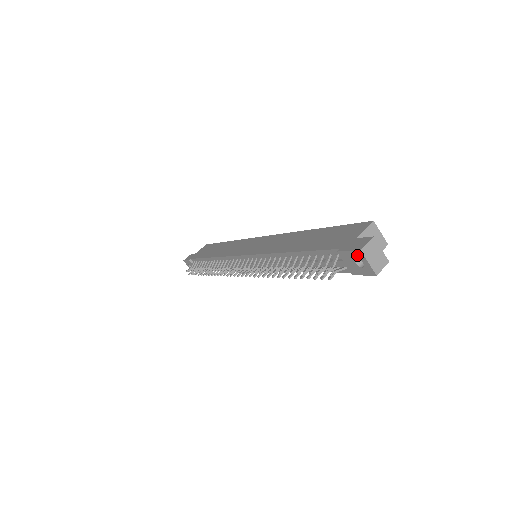
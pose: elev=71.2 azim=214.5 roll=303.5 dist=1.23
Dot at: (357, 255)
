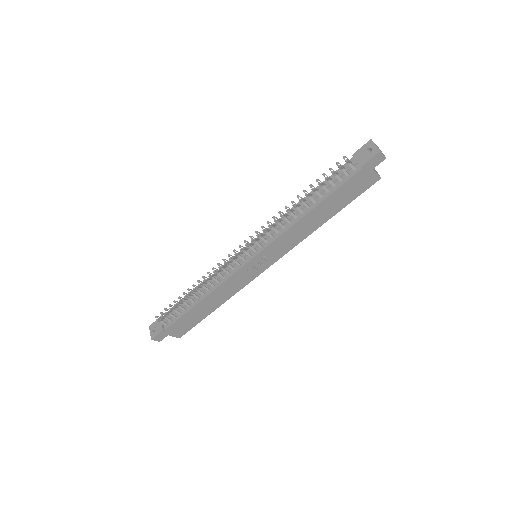
Dot at: (368, 145)
